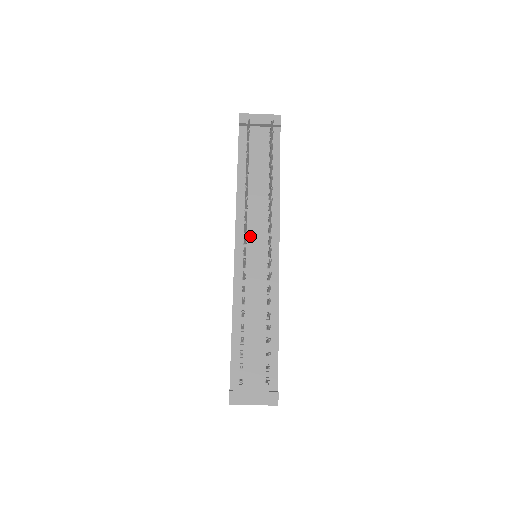
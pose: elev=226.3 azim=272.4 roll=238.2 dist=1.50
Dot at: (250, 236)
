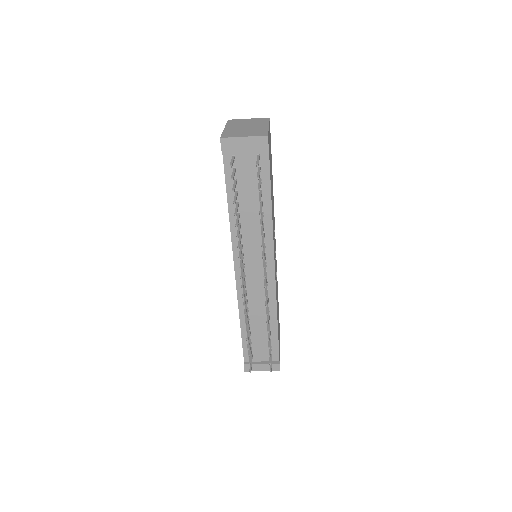
Dot at: (247, 260)
